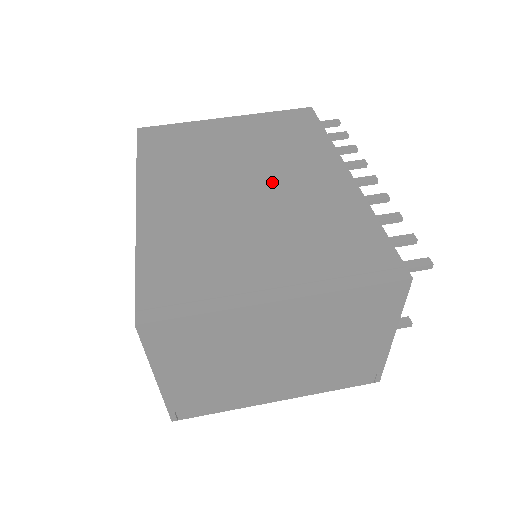
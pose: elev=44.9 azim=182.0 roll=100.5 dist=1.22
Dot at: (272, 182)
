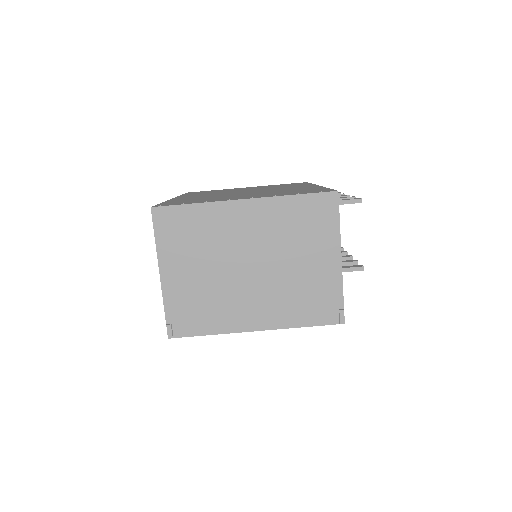
Dot at: occluded
